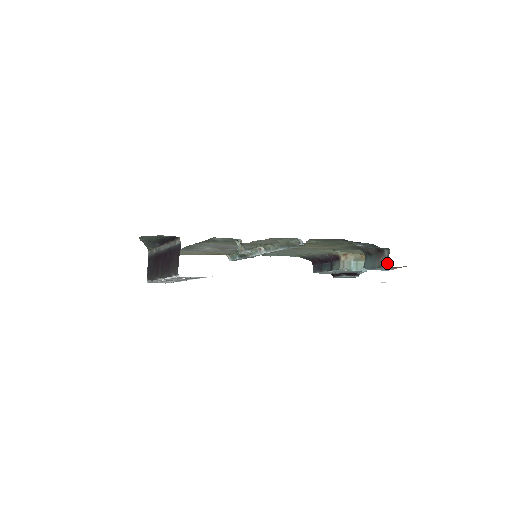
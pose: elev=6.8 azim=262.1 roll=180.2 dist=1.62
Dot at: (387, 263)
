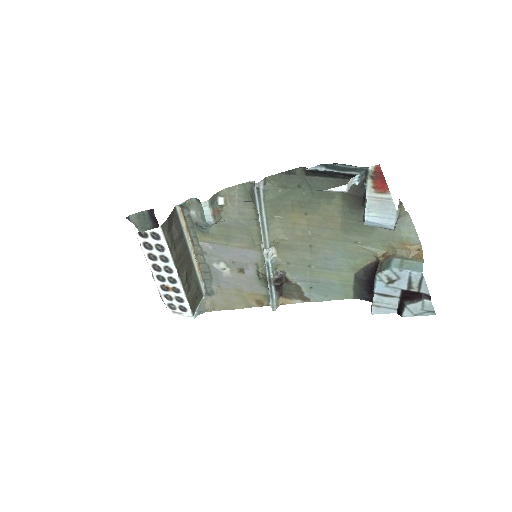
Dot at: (366, 183)
